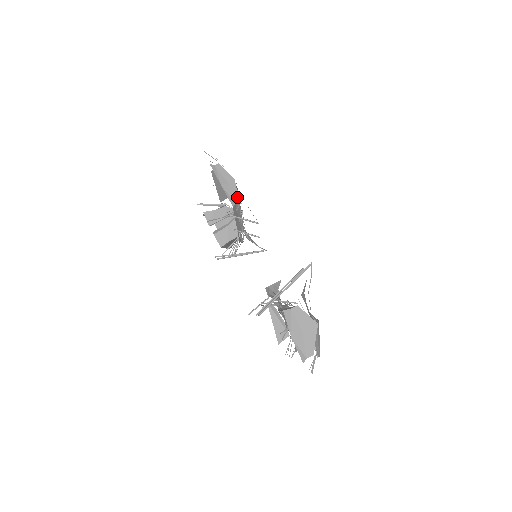
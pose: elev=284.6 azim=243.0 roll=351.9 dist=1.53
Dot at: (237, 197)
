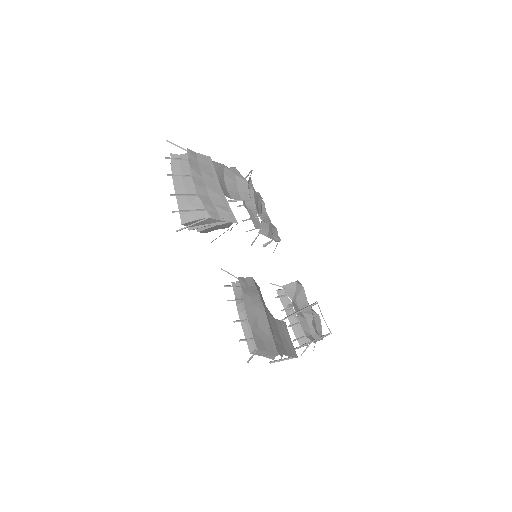
Dot at: (278, 354)
